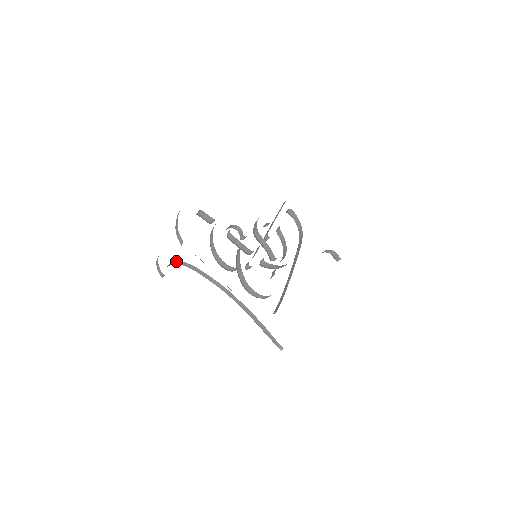
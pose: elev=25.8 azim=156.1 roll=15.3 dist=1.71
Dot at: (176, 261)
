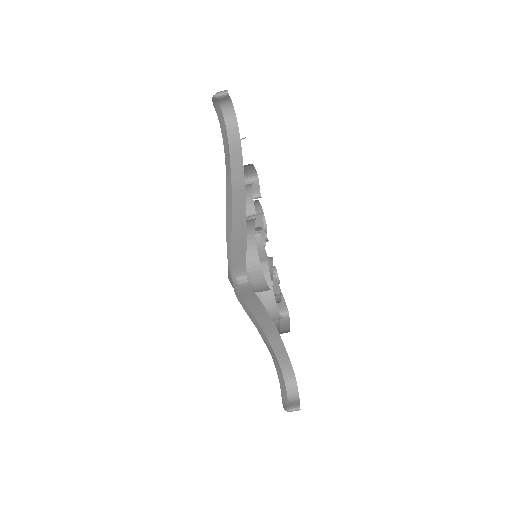
Dot at: (235, 119)
